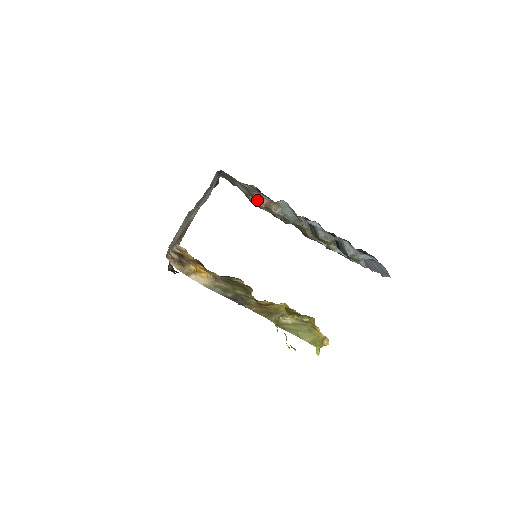
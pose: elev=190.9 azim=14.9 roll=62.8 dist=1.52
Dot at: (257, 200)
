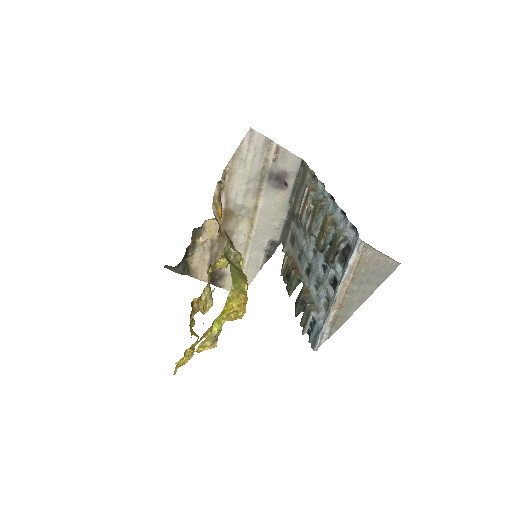
Dot at: occluded
